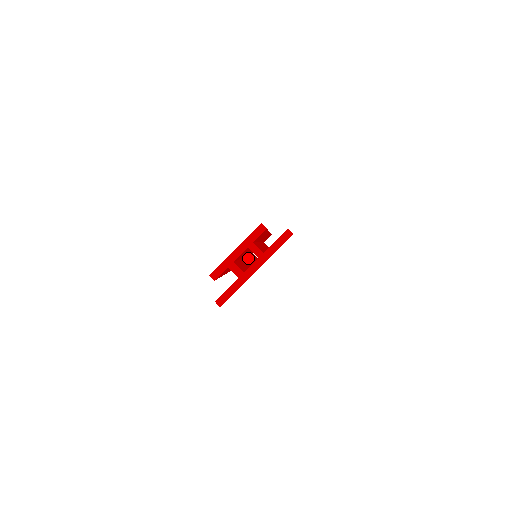
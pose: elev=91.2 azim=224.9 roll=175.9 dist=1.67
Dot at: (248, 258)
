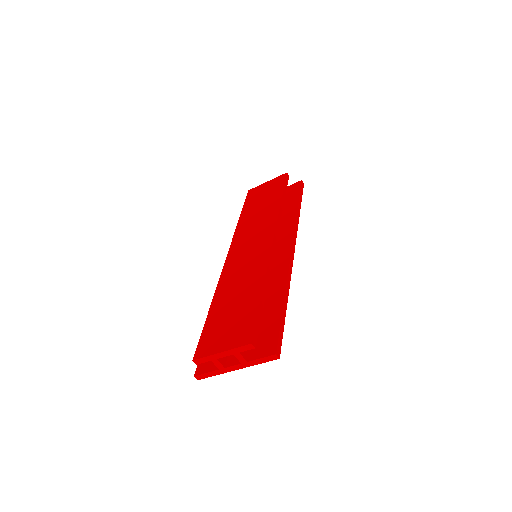
Dot at: occluded
